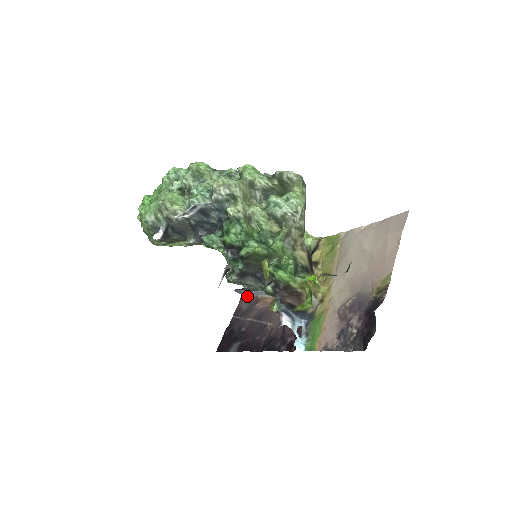
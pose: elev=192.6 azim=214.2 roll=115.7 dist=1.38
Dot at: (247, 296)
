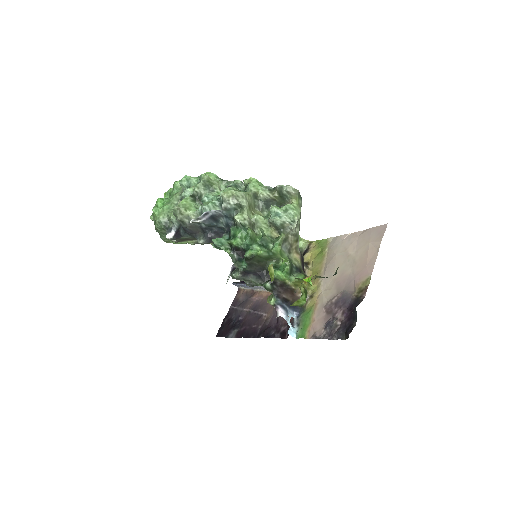
Dot at: (244, 289)
